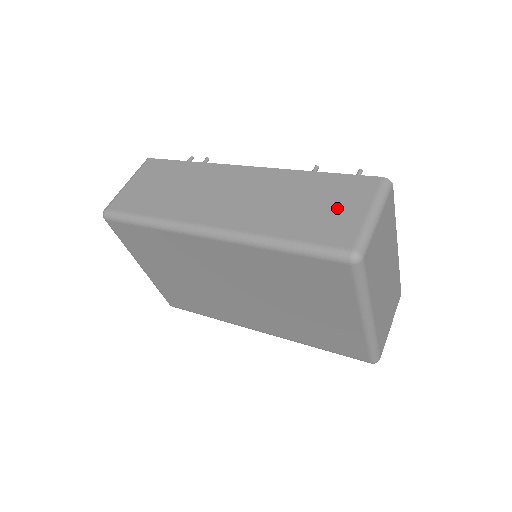
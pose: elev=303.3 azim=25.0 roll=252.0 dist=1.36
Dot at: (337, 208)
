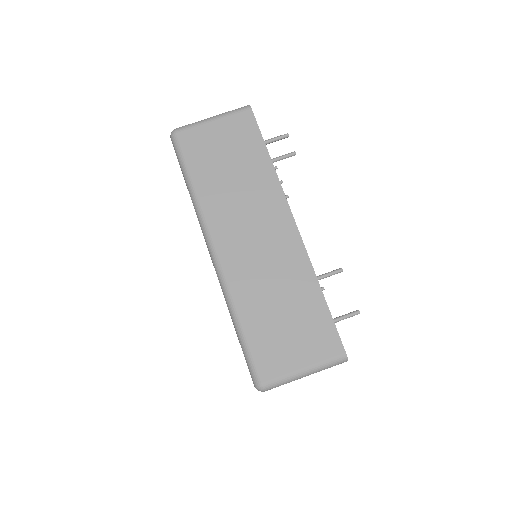
Dot at: (294, 341)
